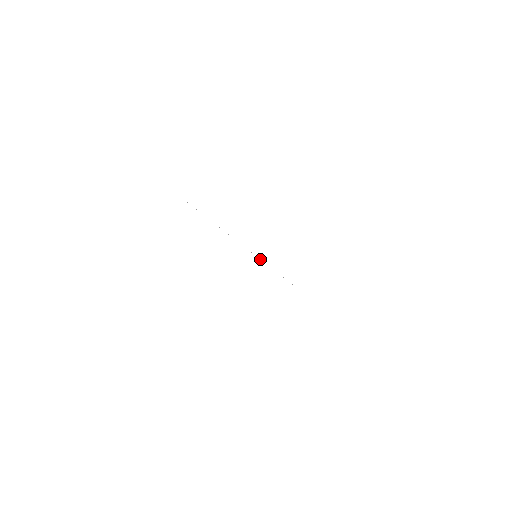
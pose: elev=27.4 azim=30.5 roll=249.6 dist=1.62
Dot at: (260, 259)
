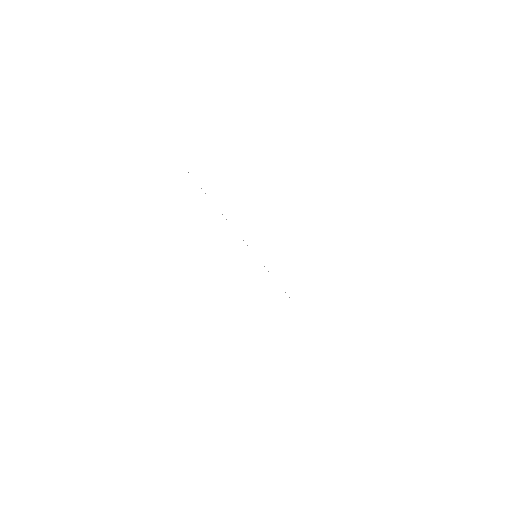
Dot at: occluded
